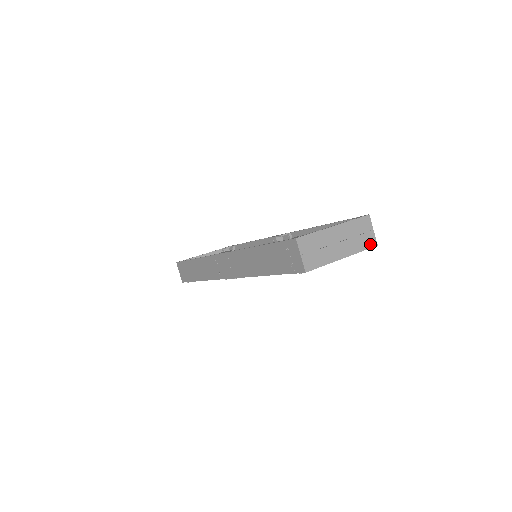
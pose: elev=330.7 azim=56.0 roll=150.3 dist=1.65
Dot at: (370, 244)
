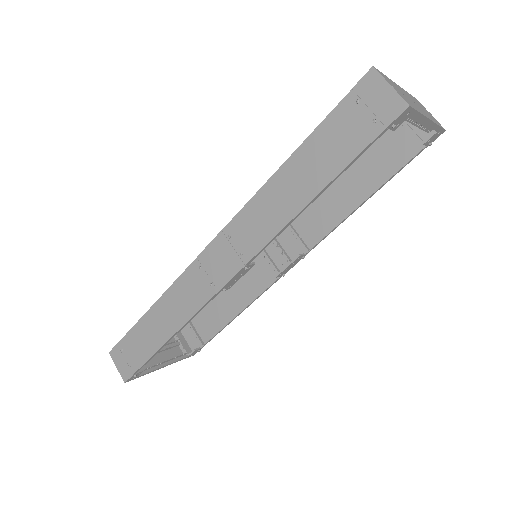
Dot at: (439, 124)
